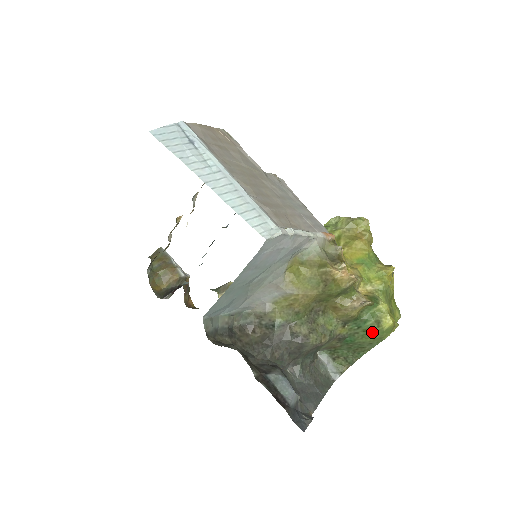
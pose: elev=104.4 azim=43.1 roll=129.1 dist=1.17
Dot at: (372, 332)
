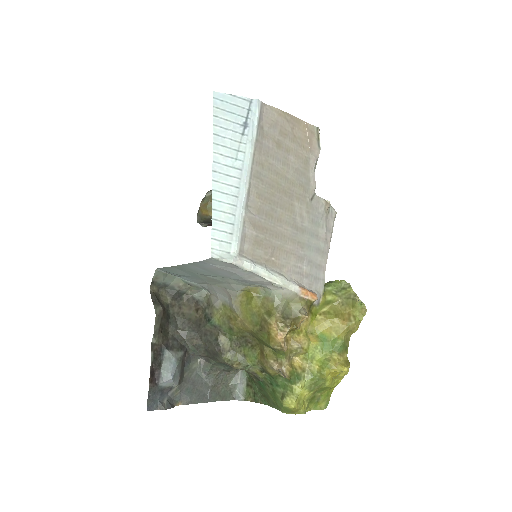
Dot at: (276, 397)
